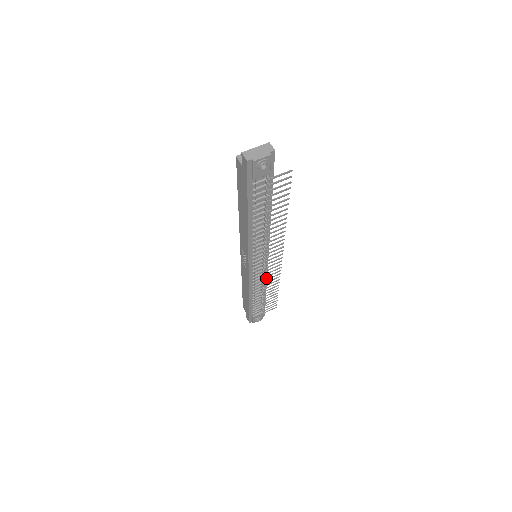
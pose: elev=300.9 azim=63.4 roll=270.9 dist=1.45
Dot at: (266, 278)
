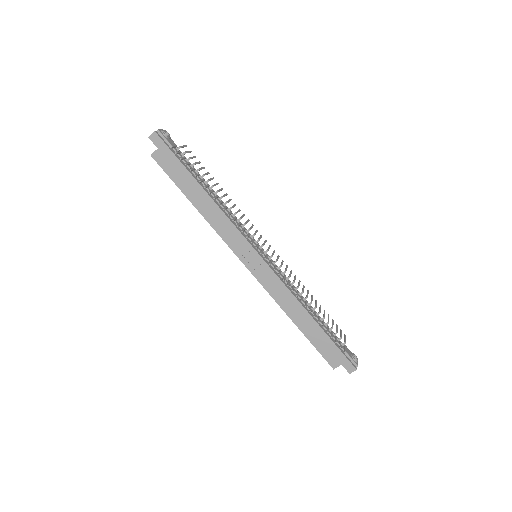
Dot at: (290, 283)
